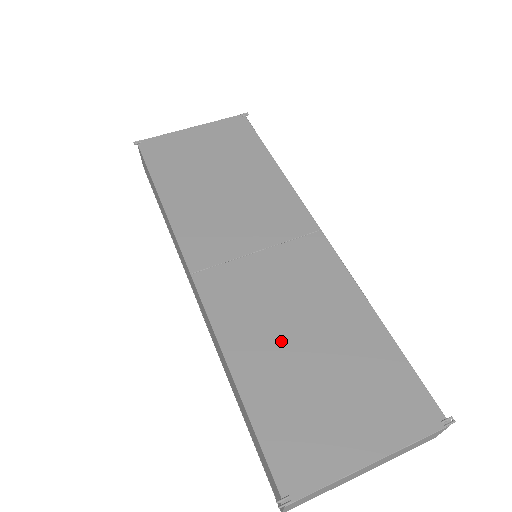
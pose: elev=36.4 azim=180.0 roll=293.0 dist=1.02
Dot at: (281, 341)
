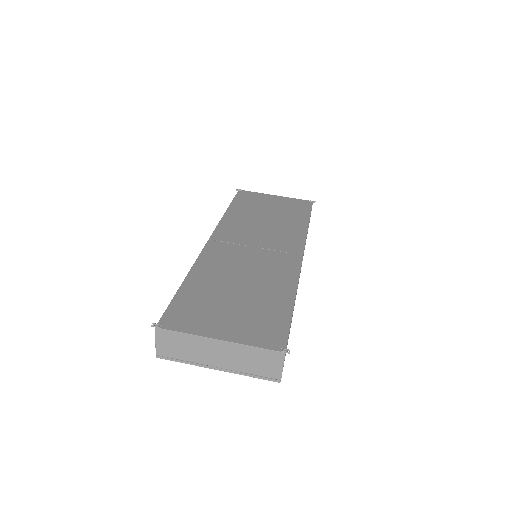
Dot at: (226, 279)
